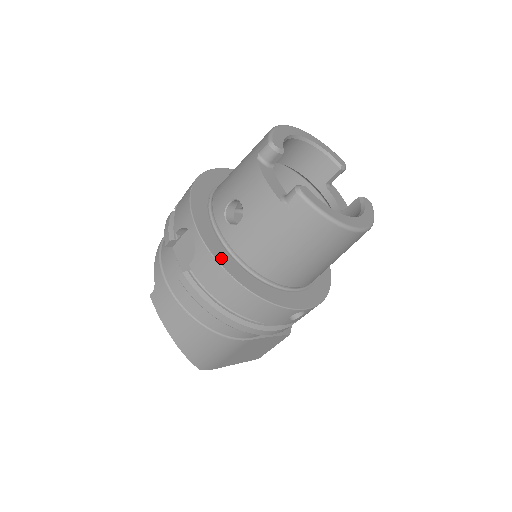
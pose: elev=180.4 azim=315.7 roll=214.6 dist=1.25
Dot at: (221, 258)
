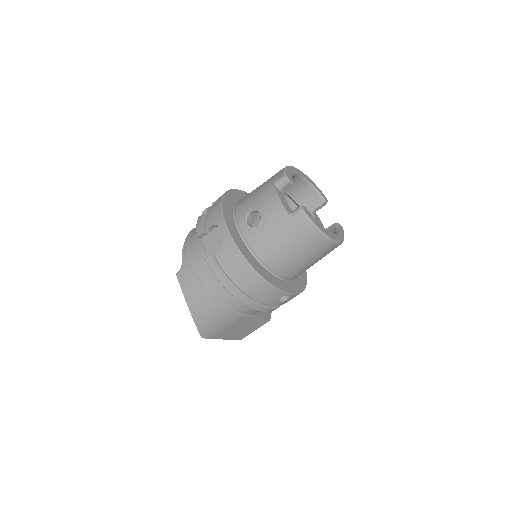
Dot at: (241, 248)
